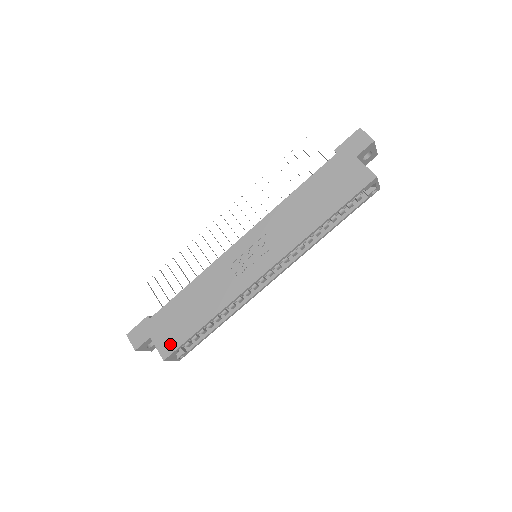
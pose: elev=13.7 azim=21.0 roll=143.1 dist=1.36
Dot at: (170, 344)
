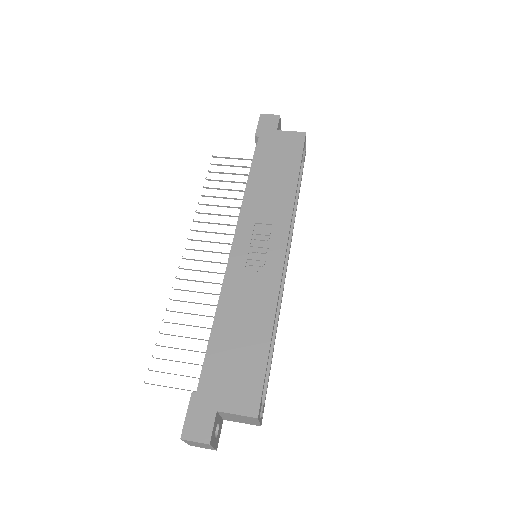
Dot at: (249, 394)
